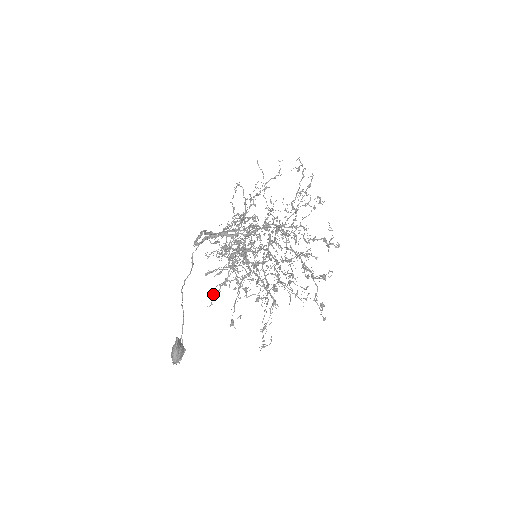
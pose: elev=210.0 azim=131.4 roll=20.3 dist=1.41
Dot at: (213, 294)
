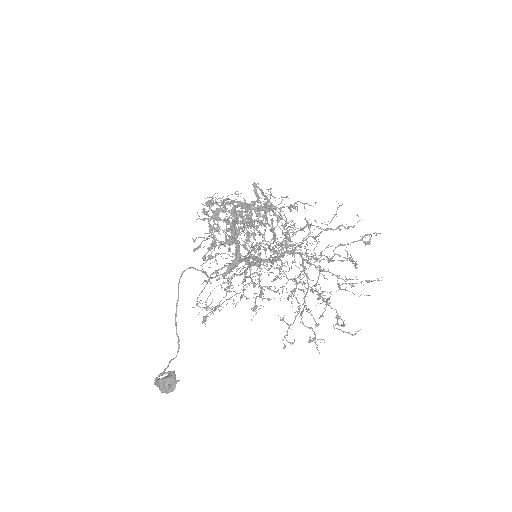
Dot at: occluded
